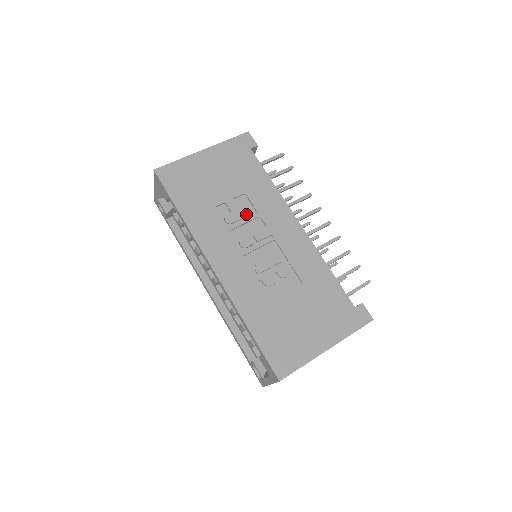
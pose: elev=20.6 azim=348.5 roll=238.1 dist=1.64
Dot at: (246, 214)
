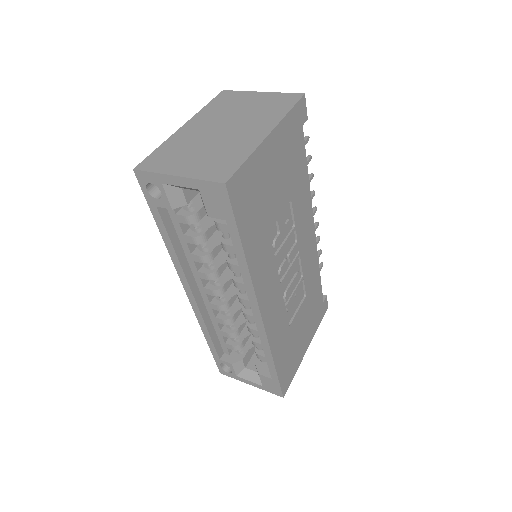
Dot at: (288, 231)
